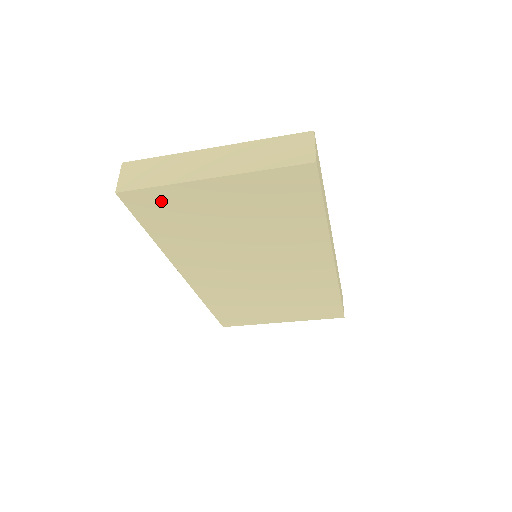
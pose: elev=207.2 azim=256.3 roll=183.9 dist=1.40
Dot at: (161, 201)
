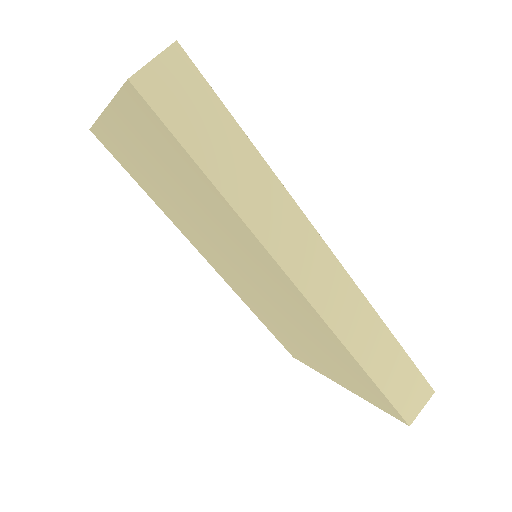
Dot at: (112, 143)
